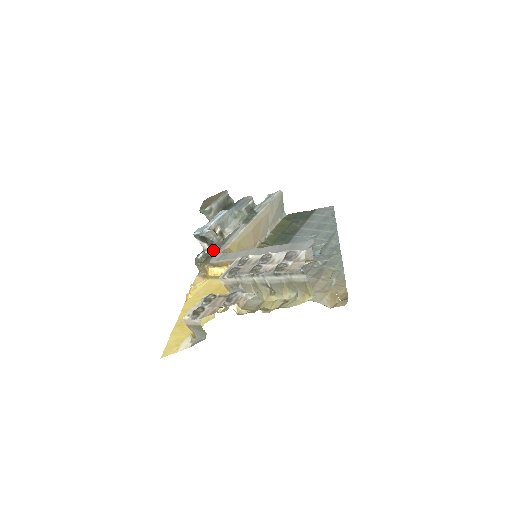
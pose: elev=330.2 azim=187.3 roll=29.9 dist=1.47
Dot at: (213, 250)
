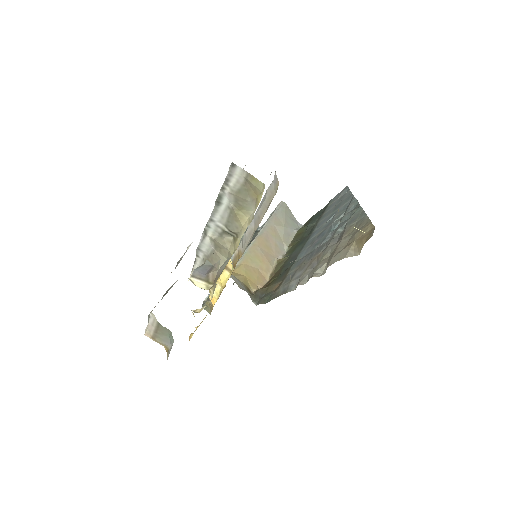
Dot at: occluded
